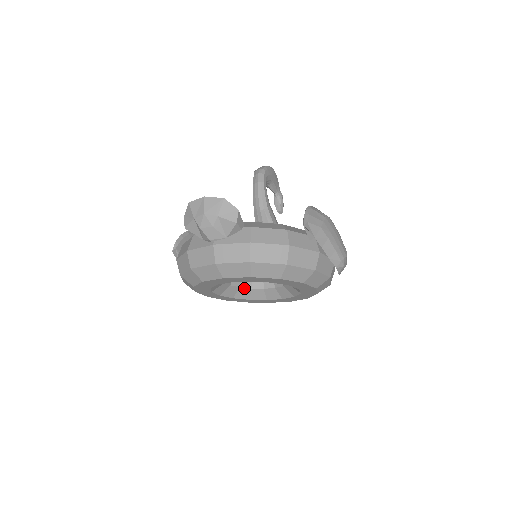
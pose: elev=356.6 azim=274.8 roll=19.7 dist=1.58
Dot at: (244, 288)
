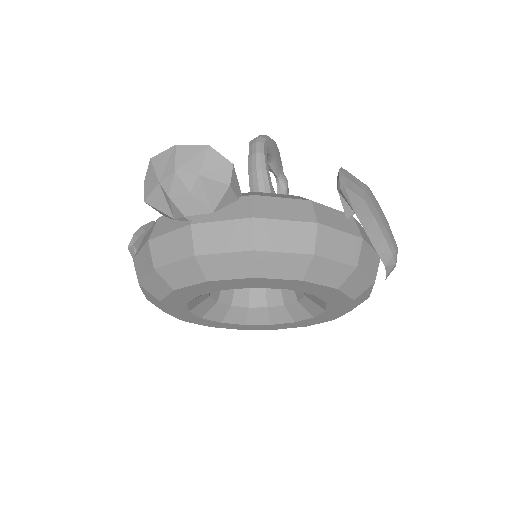
Dot at: (238, 307)
